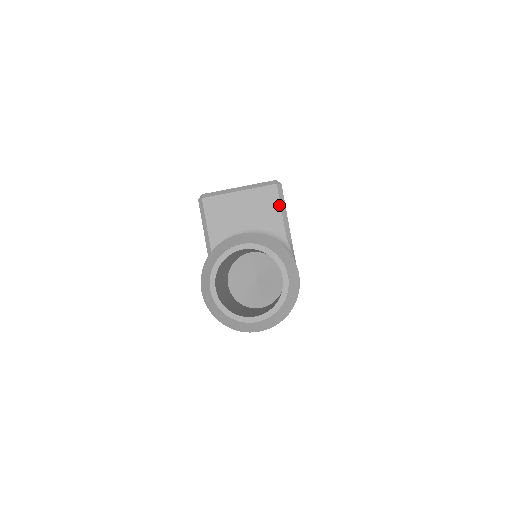
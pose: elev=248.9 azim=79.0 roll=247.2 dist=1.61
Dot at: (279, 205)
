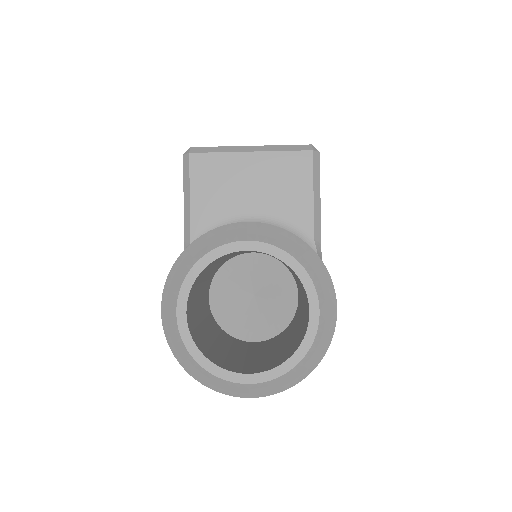
Dot at: (311, 185)
